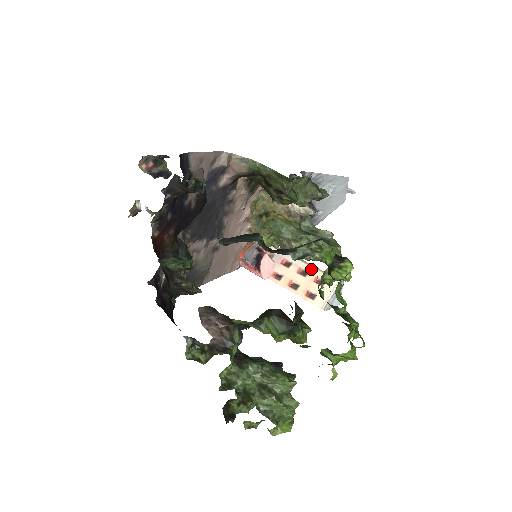
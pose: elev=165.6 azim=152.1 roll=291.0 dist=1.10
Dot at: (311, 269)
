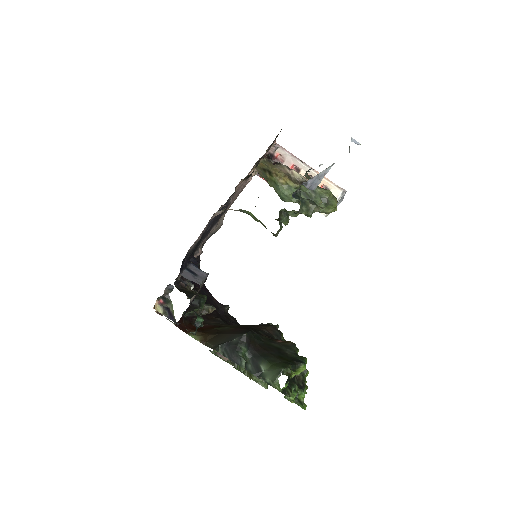
Dot at: occluded
